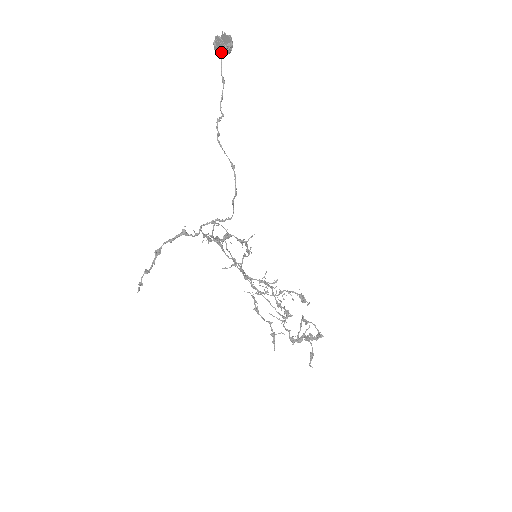
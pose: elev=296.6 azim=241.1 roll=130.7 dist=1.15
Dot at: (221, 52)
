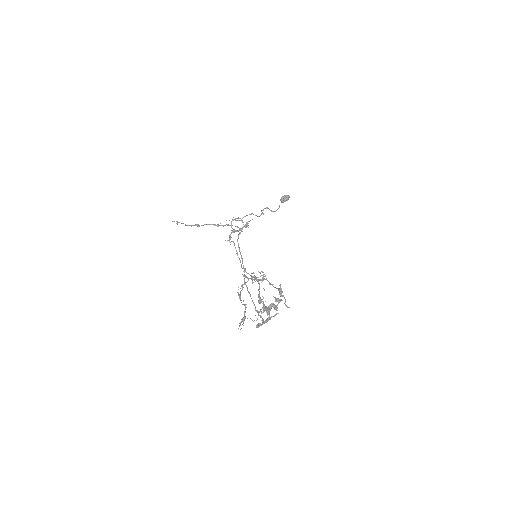
Dot at: (282, 198)
